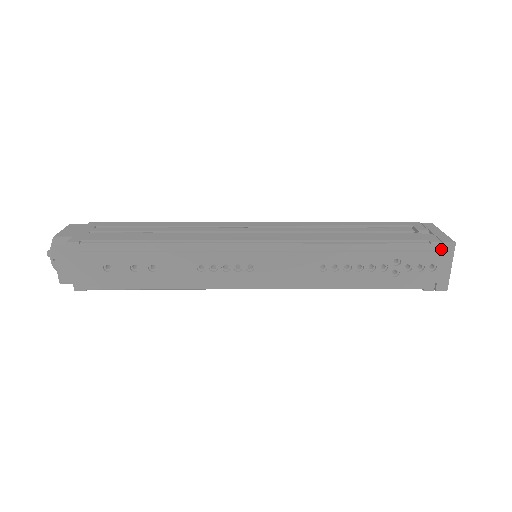
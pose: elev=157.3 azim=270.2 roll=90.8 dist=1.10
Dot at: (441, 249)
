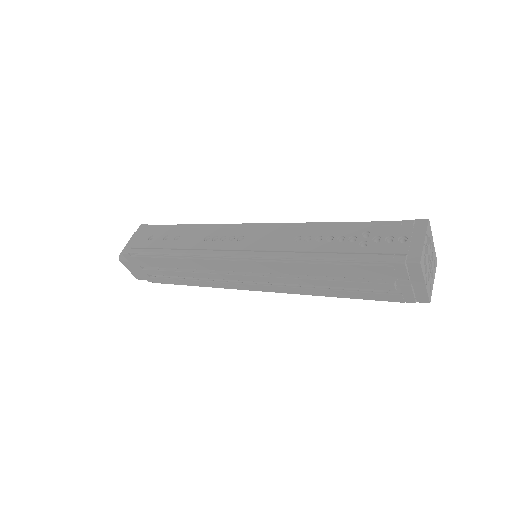
Dot at: (414, 226)
